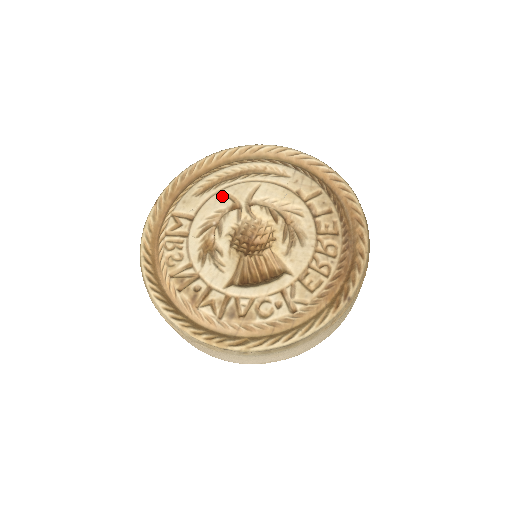
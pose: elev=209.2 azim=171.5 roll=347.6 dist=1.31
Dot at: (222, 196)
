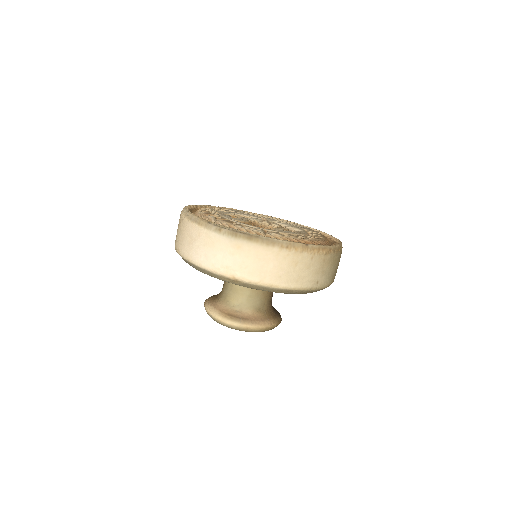
Dot at: (258, 216)
